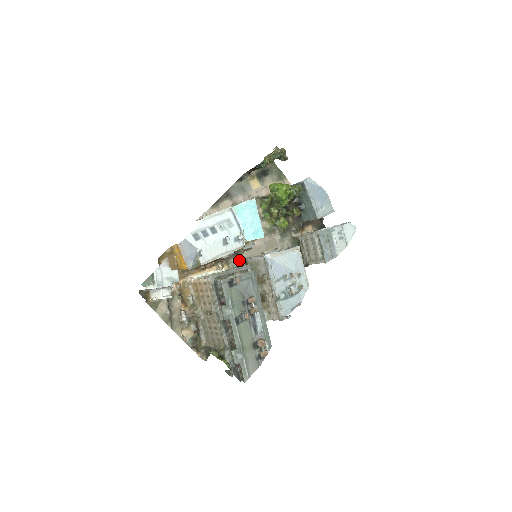
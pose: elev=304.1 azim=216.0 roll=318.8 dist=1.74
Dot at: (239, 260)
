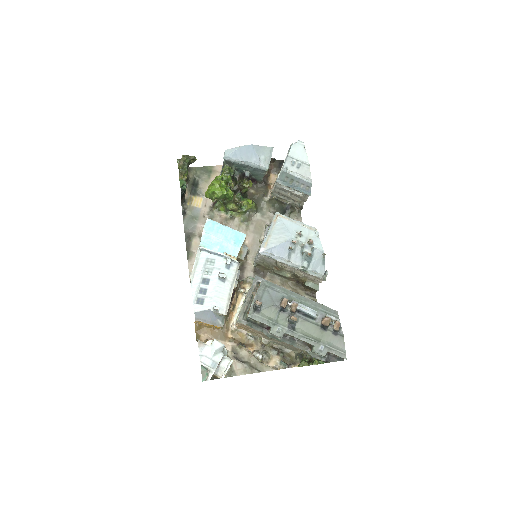
Dot at: (250, 269)
